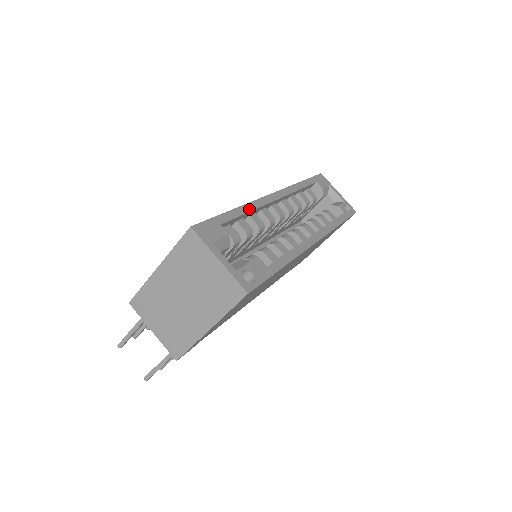
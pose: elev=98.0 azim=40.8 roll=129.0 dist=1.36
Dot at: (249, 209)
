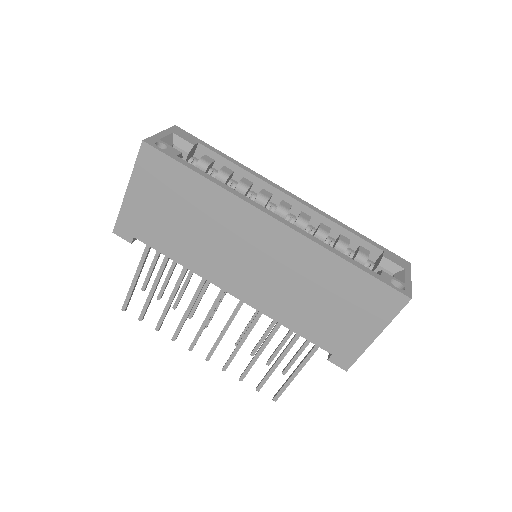
Dot at: (243, 167)
